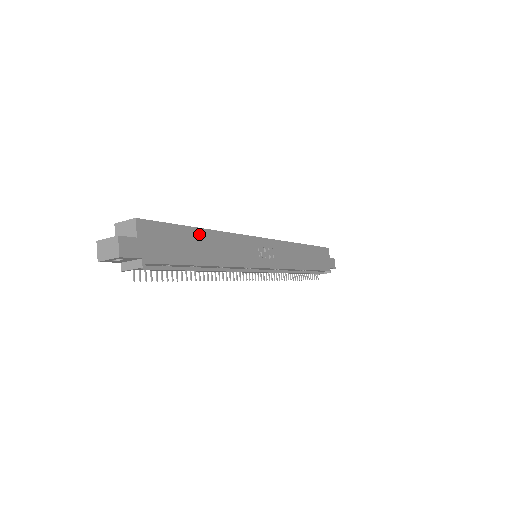
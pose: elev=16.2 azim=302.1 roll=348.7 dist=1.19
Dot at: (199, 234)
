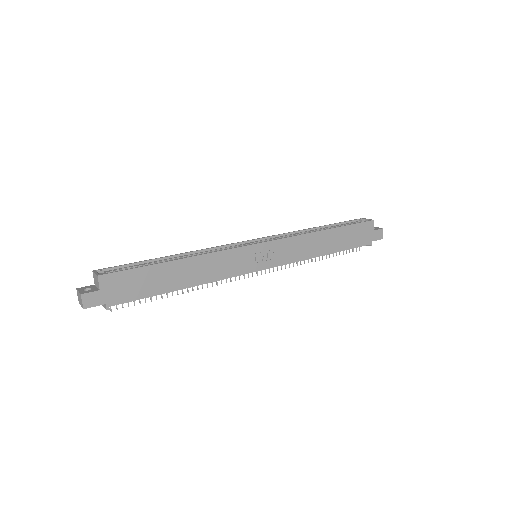
Dot at: (170, 266)
